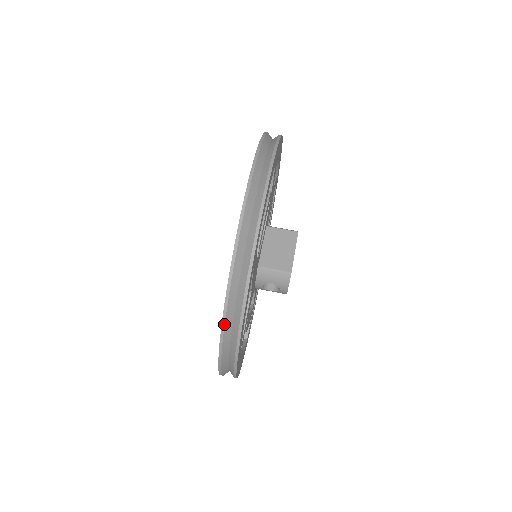
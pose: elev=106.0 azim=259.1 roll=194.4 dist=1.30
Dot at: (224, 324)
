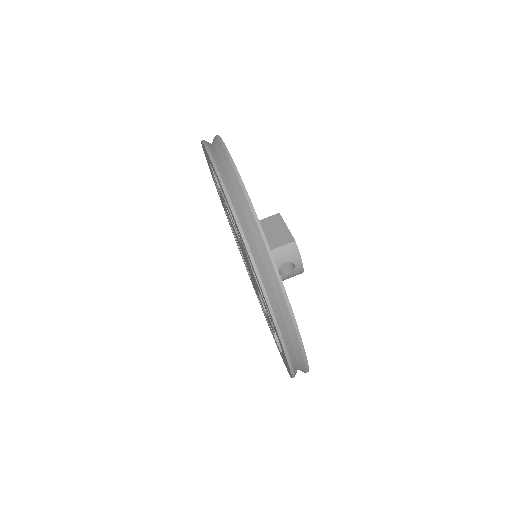
Dot at: (263, 287)
